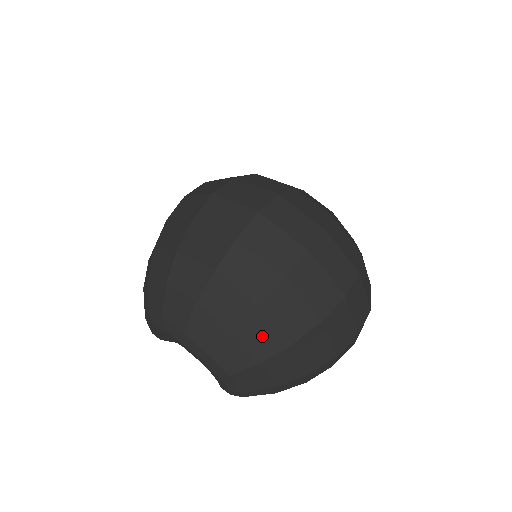
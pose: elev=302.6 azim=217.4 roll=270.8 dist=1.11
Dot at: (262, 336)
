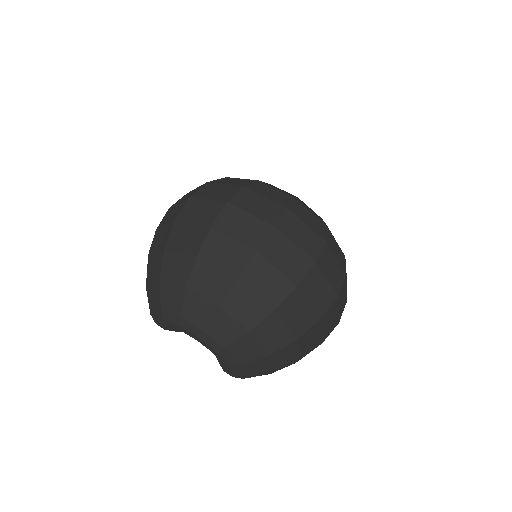
Dot at: (274, 333)
